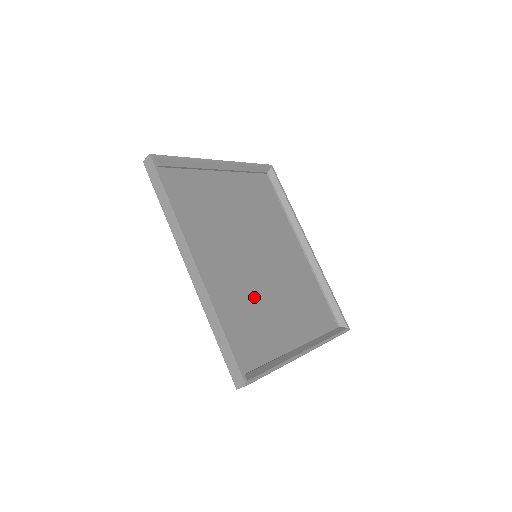
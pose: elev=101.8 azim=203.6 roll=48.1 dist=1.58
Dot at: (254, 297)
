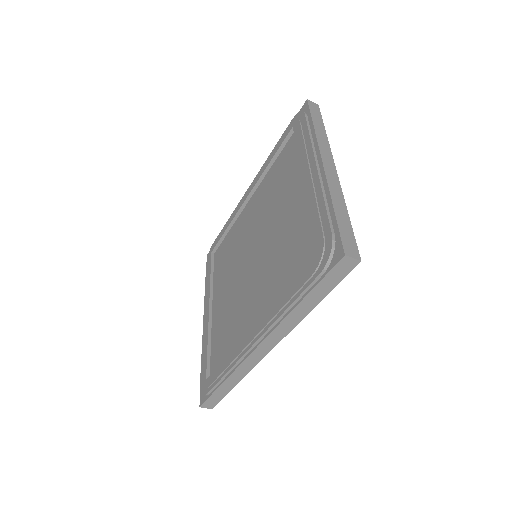
Dot at: (237, 309)
